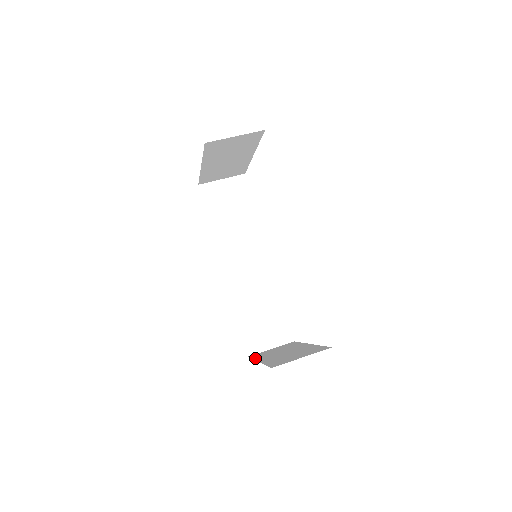
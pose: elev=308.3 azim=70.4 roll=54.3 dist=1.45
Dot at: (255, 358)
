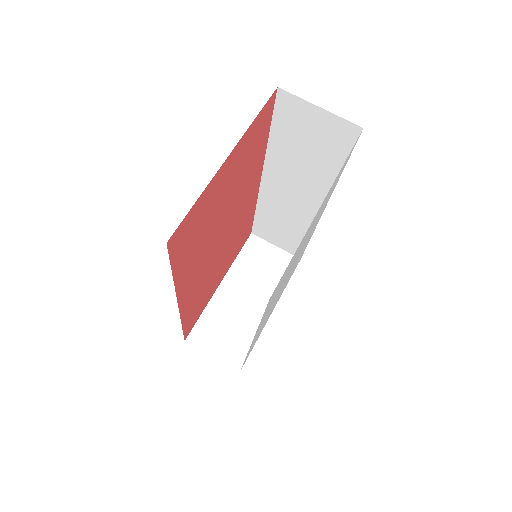
Dot at: (236, 262)
